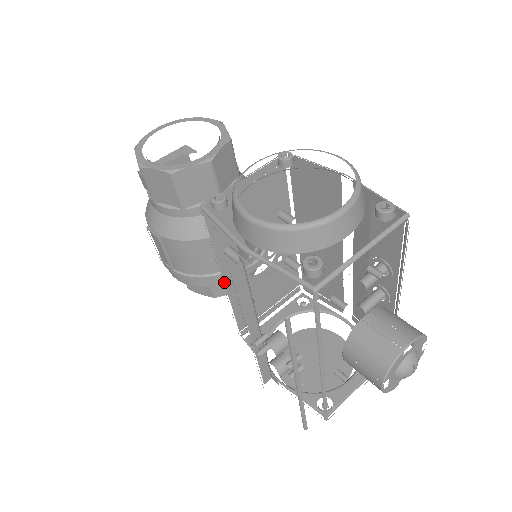
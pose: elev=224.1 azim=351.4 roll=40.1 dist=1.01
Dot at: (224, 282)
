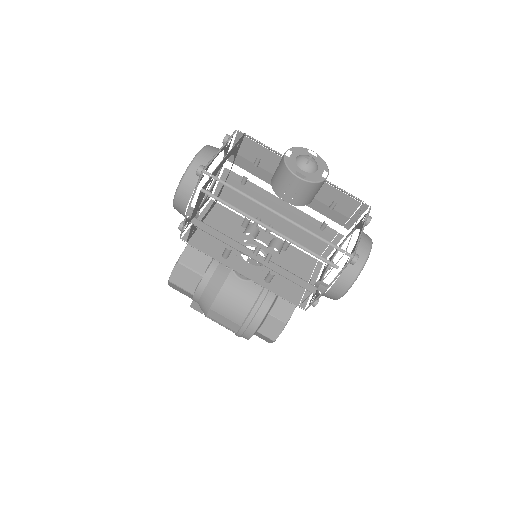
Dot at: occluded
